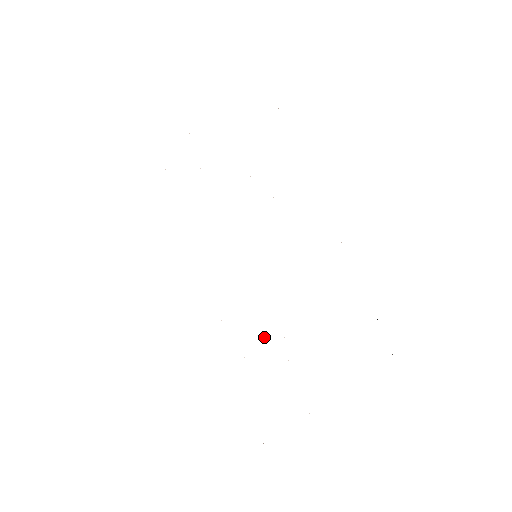
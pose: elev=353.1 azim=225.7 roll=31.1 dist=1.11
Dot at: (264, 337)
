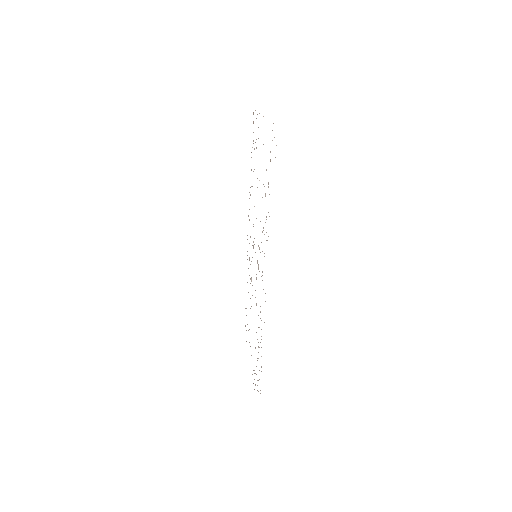
Dot at: occluded
